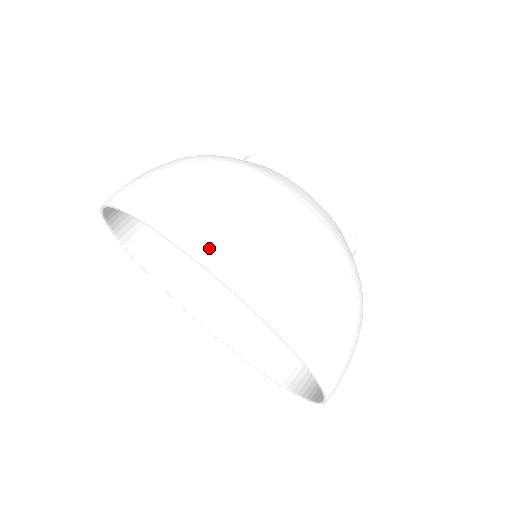
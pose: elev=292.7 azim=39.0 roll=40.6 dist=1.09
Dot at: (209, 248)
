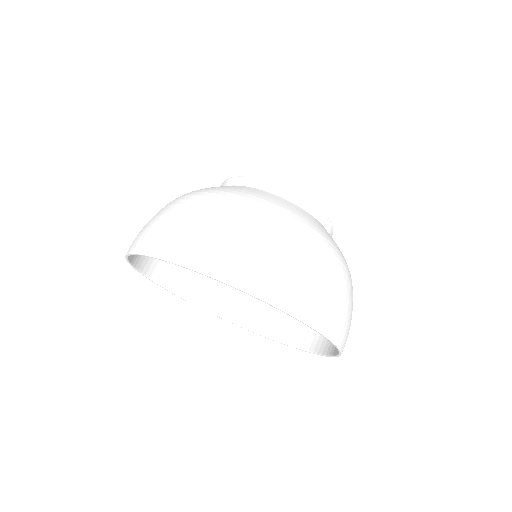
Dot at: (332, 327)
